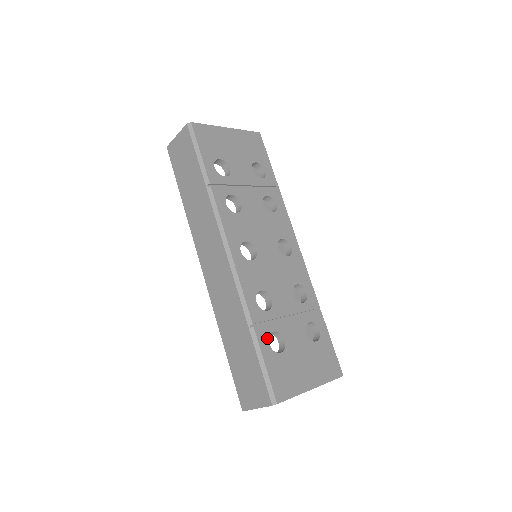
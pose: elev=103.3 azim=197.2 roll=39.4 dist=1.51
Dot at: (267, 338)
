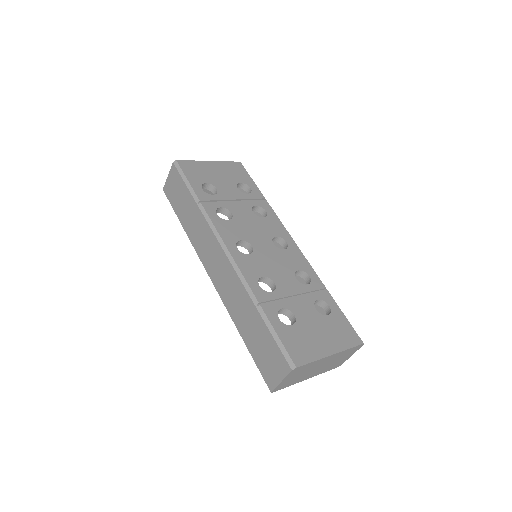
Dot at: (275, 314)
